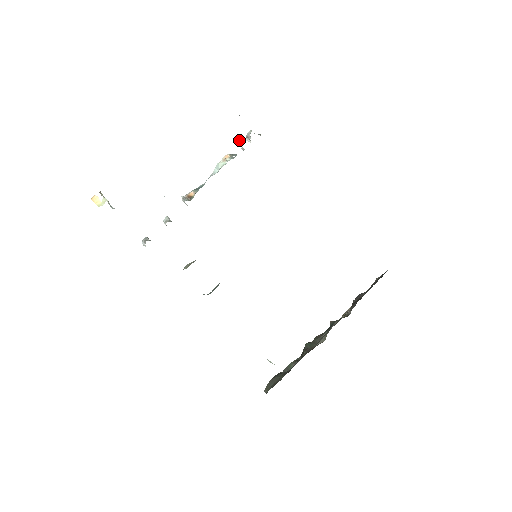
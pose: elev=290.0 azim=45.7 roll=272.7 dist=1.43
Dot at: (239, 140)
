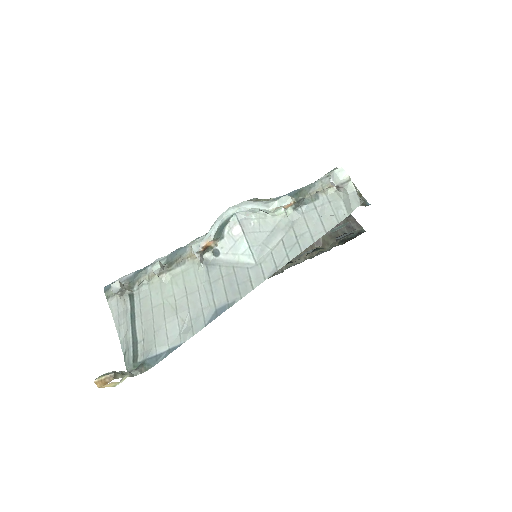
Dot at: (331, 215)
